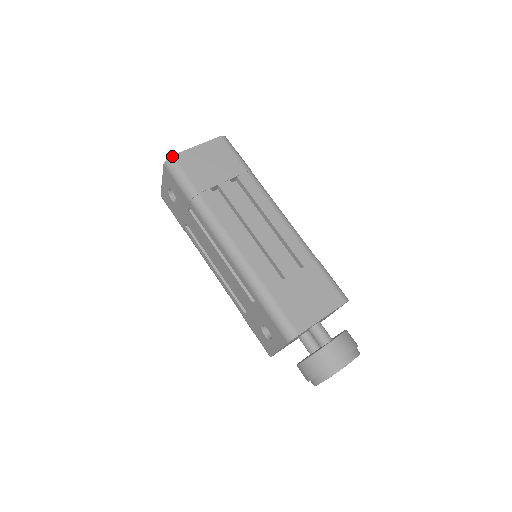
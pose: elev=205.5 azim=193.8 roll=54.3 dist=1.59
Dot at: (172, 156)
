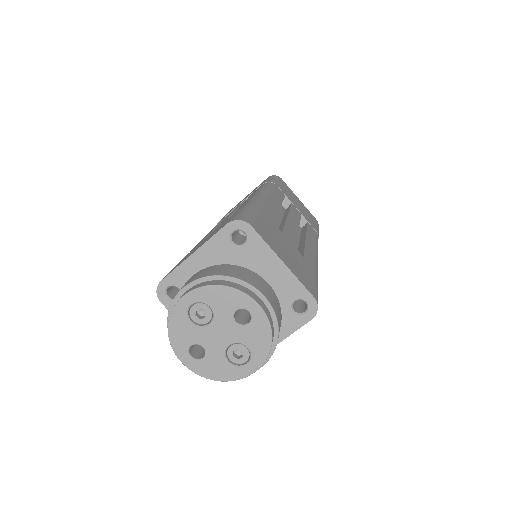
Dot at: occluded
